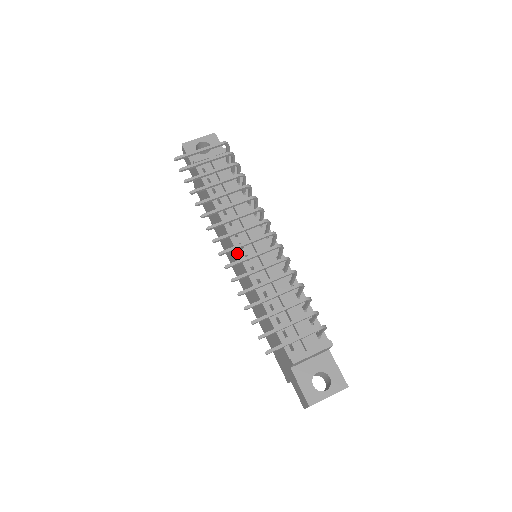
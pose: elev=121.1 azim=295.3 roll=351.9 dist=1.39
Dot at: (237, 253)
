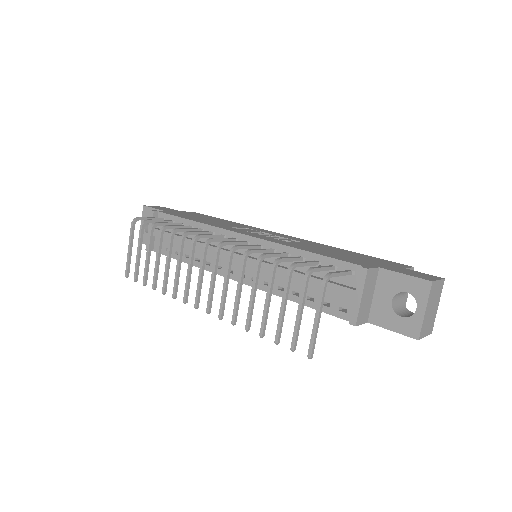
Dot at: (234, 280)
